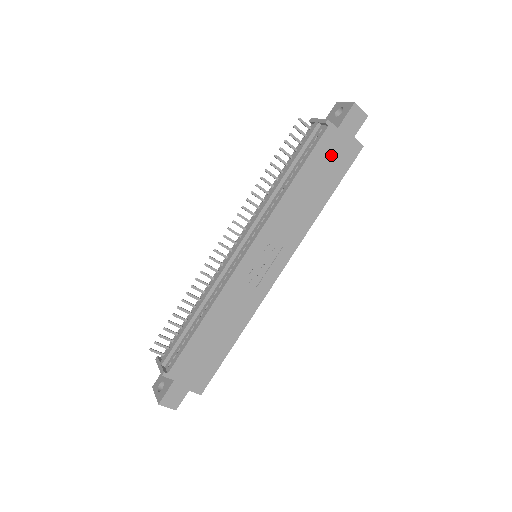
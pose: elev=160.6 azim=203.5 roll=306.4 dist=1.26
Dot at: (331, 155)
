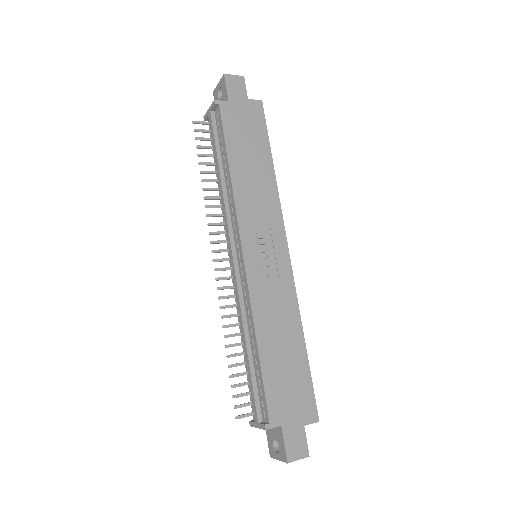
Dot at: (242, 125)
